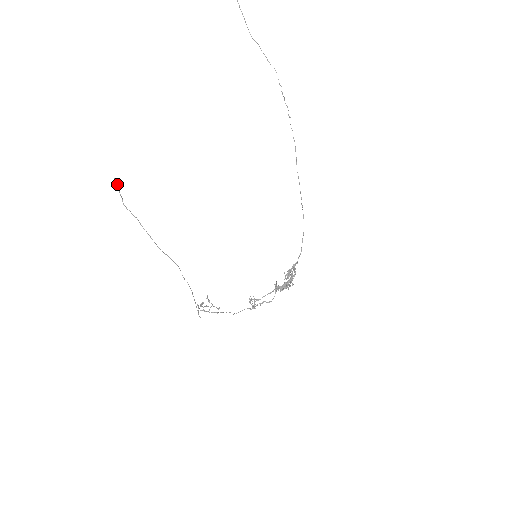
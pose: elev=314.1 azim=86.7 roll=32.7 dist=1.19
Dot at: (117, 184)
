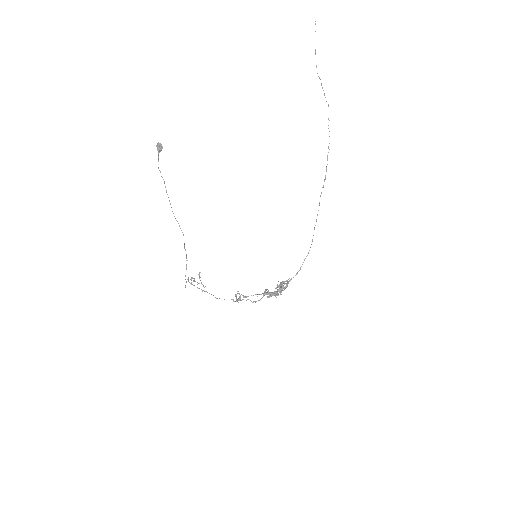
Dot at: (159, 147)
